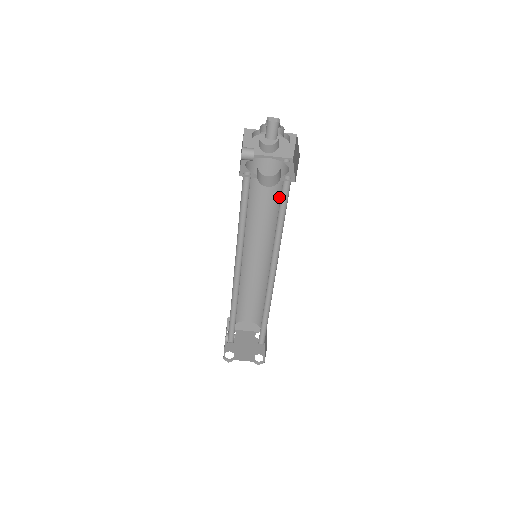
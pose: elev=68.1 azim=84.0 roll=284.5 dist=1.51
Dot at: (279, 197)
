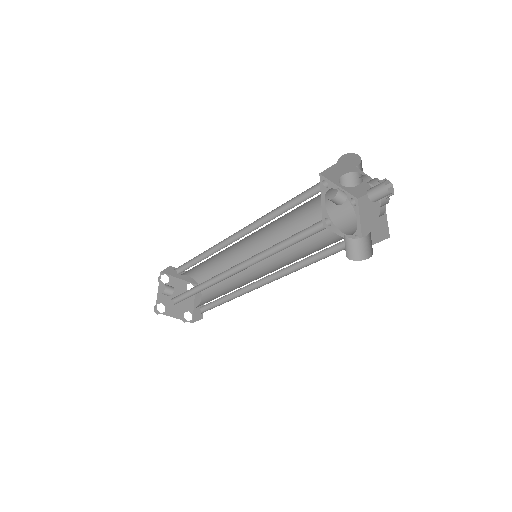
Dot at: occluded
